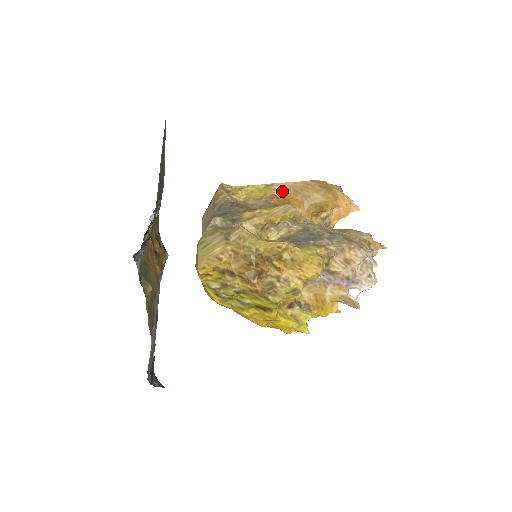
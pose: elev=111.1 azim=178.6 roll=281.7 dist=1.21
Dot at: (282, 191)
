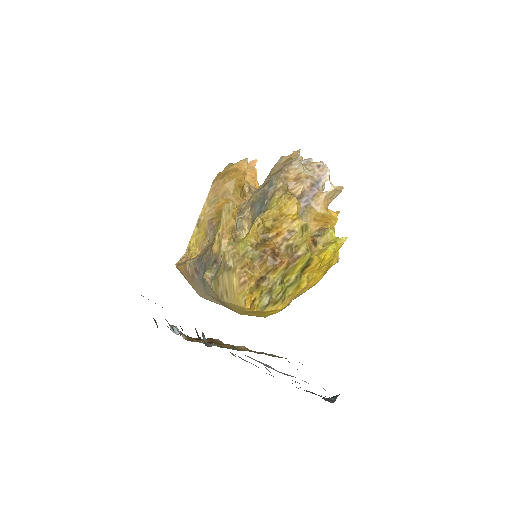
Dot at: (209, 213)
